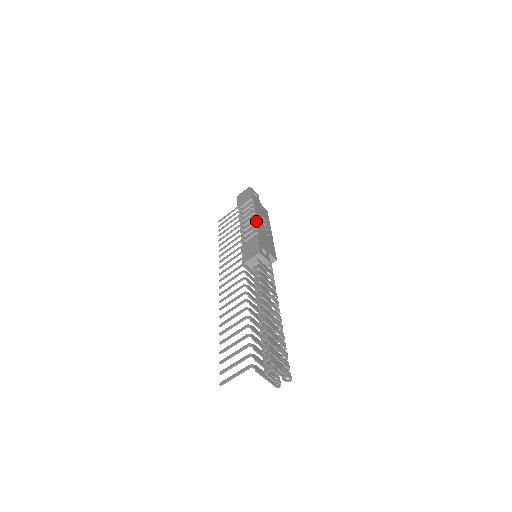
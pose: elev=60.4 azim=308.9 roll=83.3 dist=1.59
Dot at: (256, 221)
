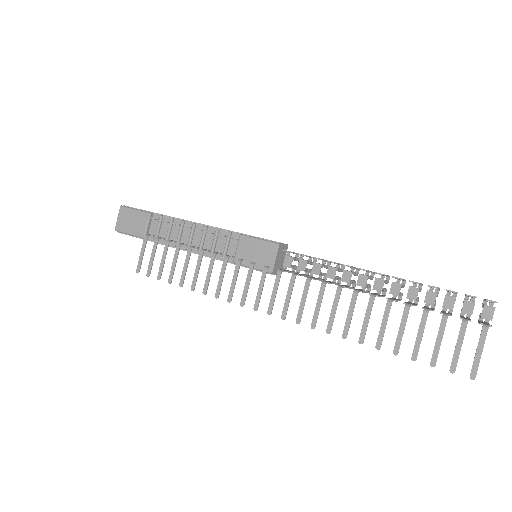
Dot at: (204, 225)
